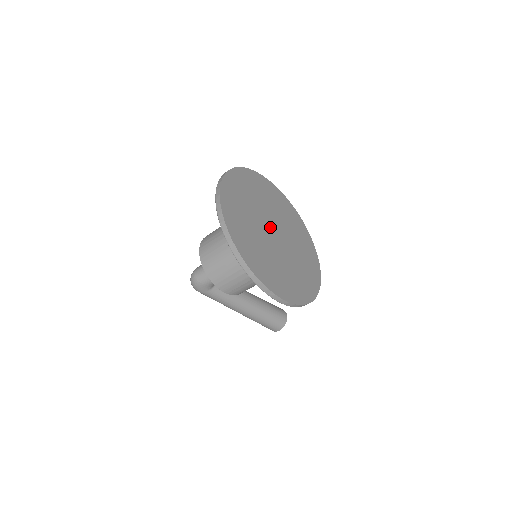
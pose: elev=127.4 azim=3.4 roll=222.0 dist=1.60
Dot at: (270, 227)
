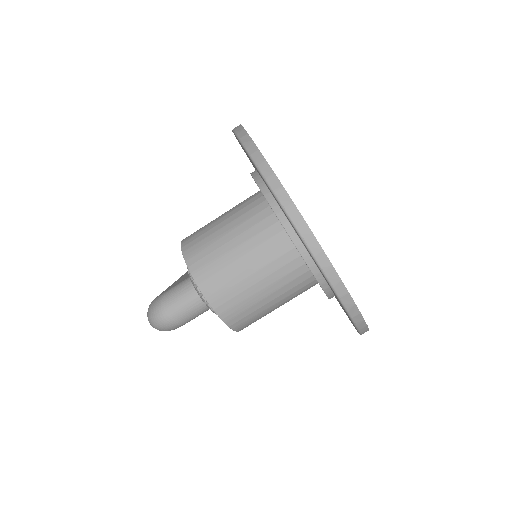
Dot at: occluded
